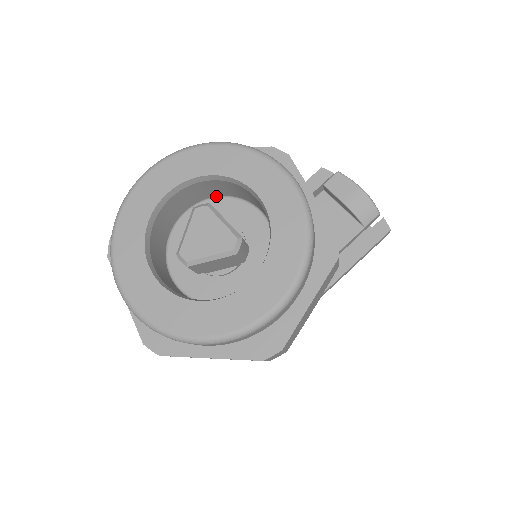
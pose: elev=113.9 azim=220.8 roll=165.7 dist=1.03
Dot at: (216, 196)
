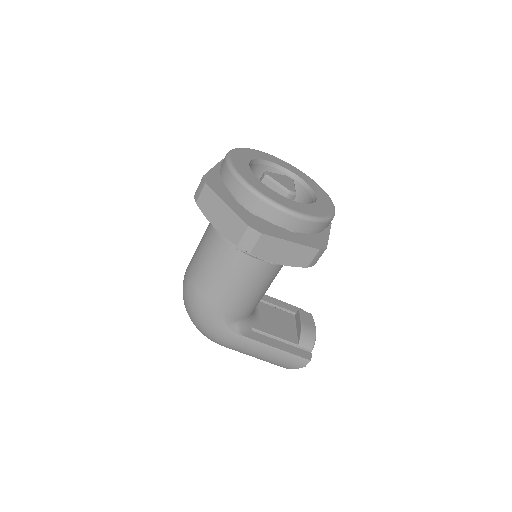
Dot at: occluded
